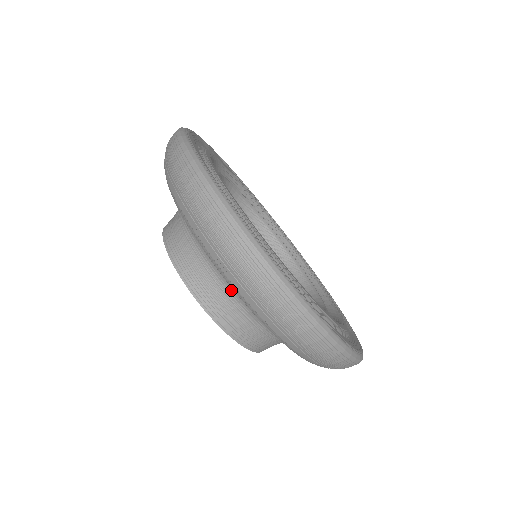
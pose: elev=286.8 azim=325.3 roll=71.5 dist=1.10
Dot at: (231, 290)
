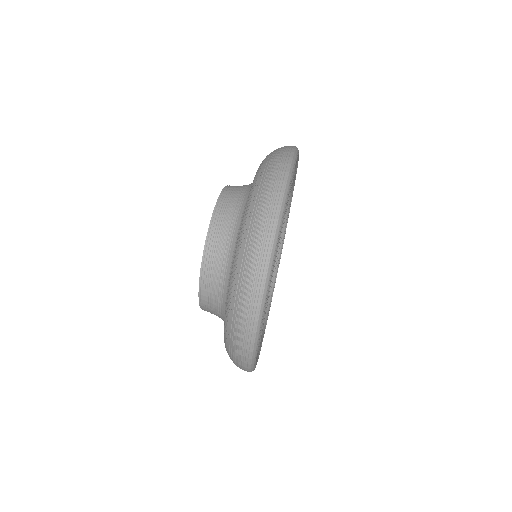
Dot at: (223, 302)
